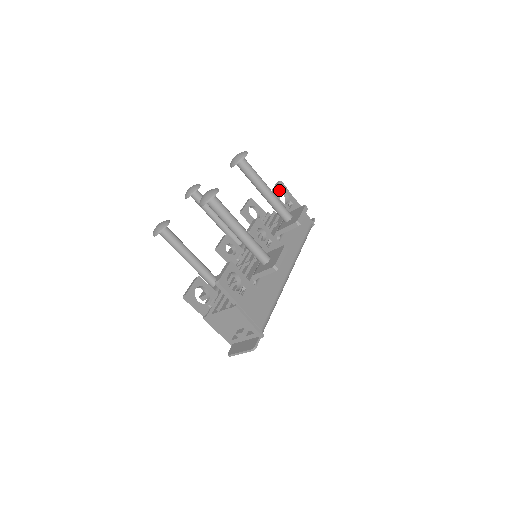
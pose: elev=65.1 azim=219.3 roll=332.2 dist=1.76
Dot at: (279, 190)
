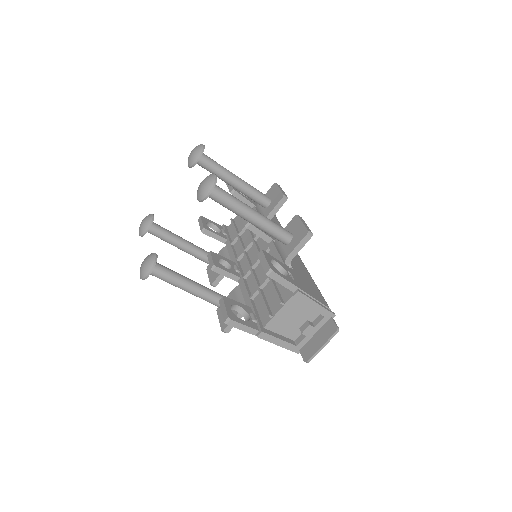
Dot at: occluded
